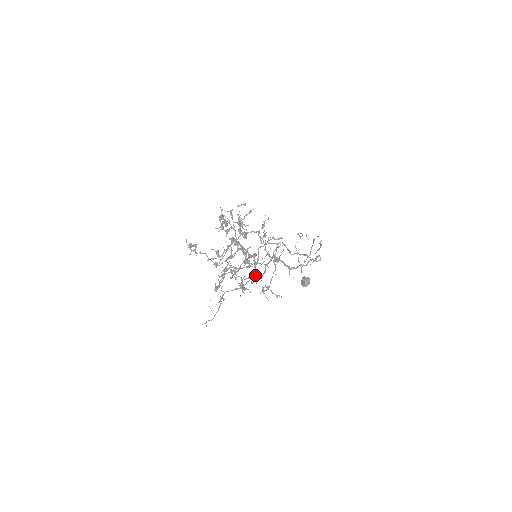
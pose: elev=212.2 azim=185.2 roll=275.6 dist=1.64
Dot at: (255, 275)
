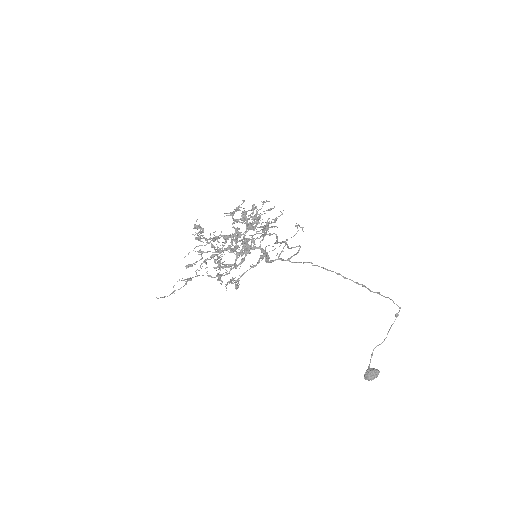
Dot at: occluded
